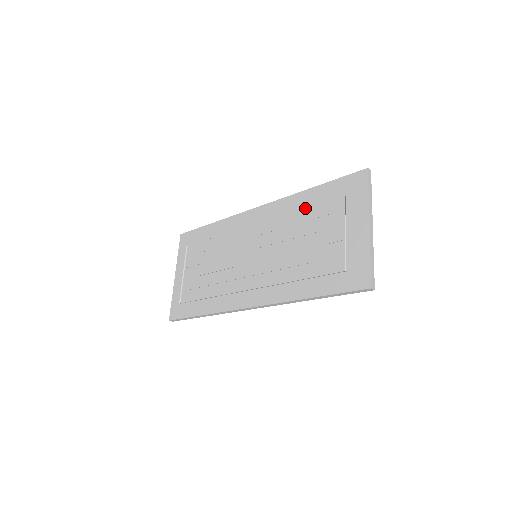
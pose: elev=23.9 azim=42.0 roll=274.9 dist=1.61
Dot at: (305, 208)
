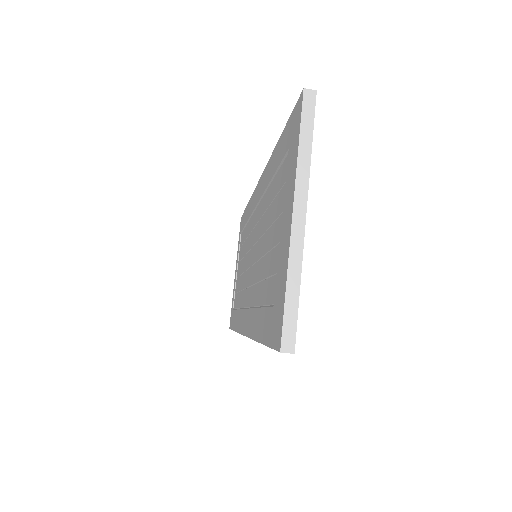
Dot at: (272, 180)
